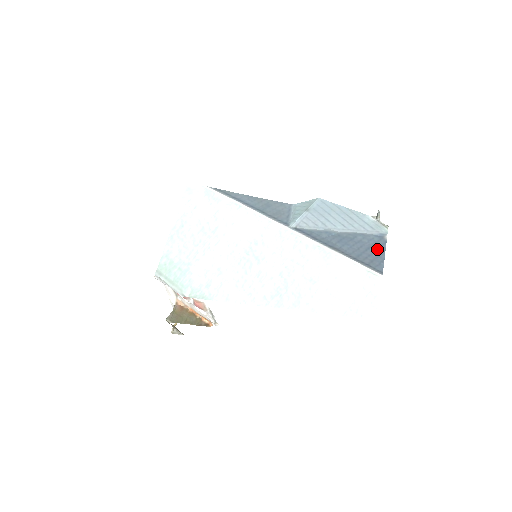
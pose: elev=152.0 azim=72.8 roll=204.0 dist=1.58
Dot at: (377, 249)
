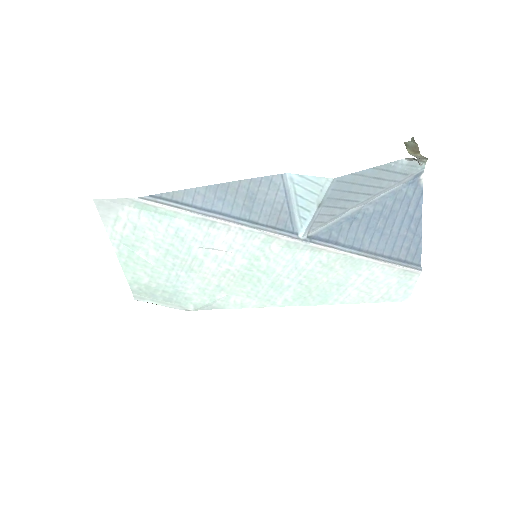
Dot at: (412, 217)
